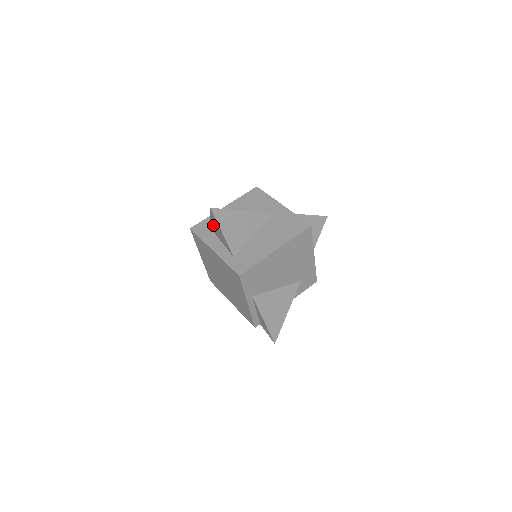
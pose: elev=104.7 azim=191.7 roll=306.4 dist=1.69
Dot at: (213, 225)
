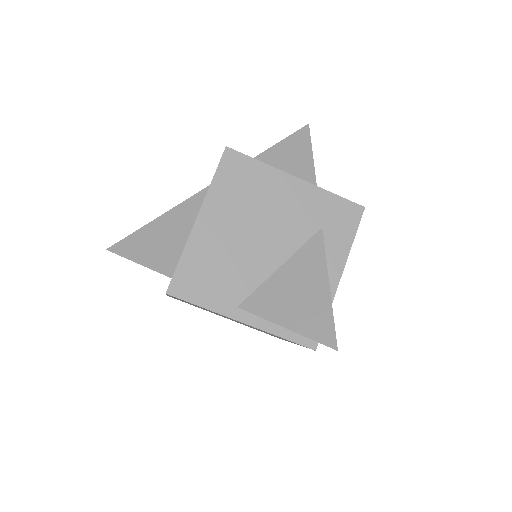
Dot at: occluded
